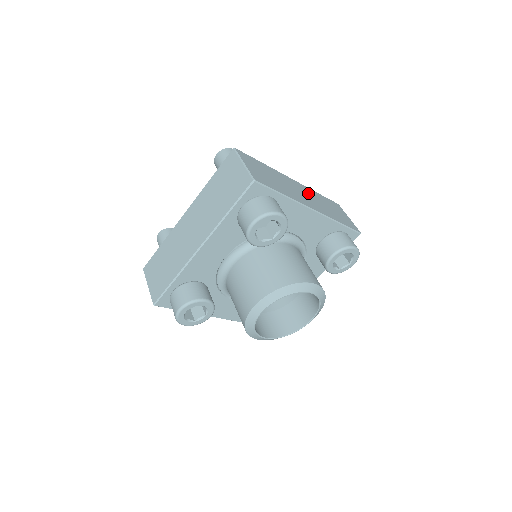
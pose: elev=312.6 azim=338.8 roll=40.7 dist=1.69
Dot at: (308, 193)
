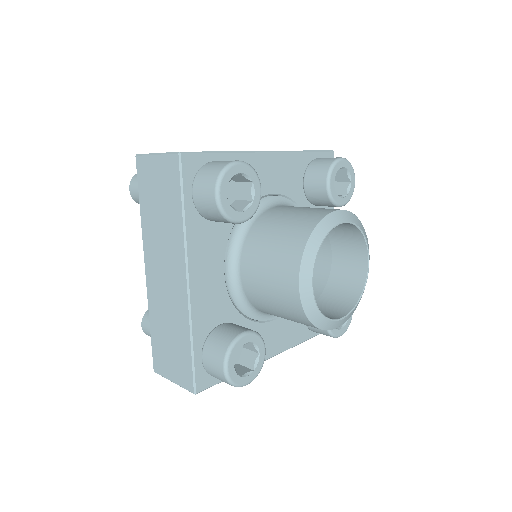
Dot at: occluded
